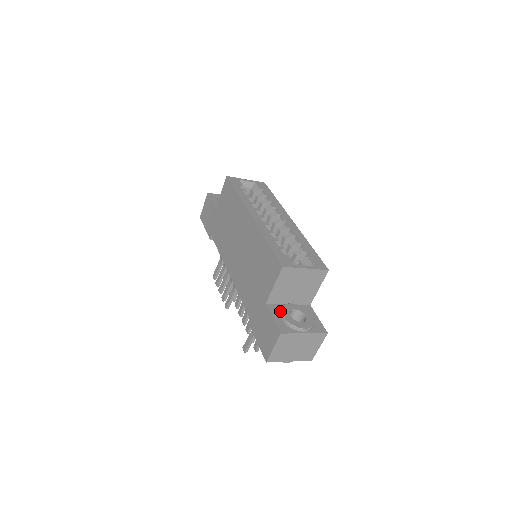
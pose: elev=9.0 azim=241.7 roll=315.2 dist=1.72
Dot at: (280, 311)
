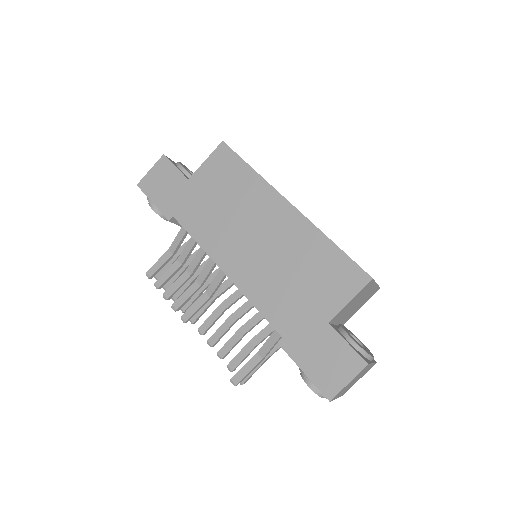
Dot at: (347, 334)
